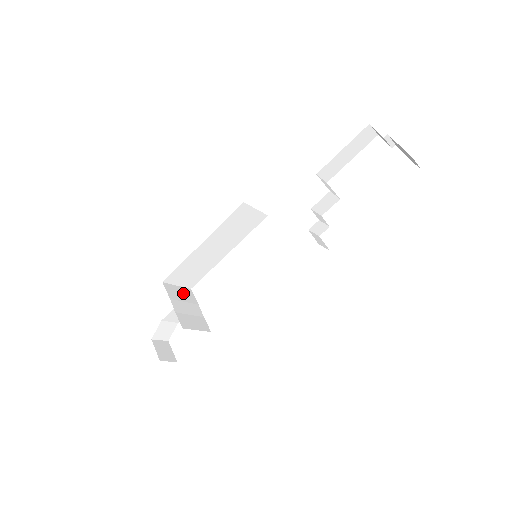
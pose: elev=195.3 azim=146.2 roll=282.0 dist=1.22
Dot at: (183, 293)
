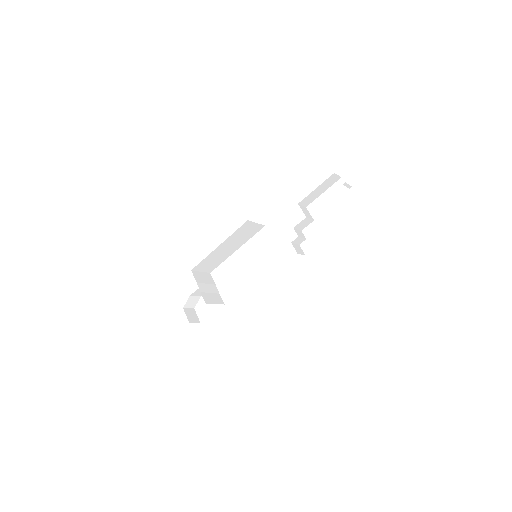
Dot at: (205, 277)
